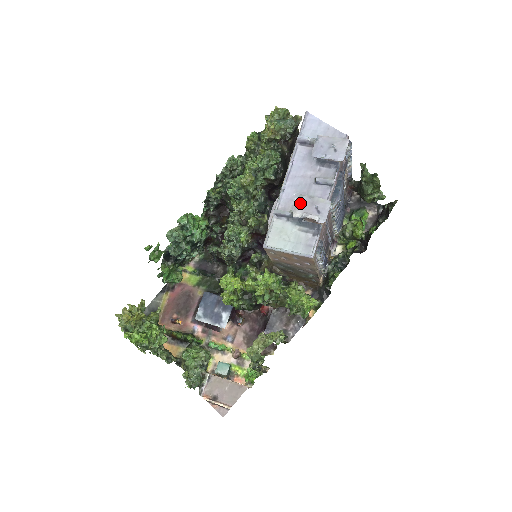
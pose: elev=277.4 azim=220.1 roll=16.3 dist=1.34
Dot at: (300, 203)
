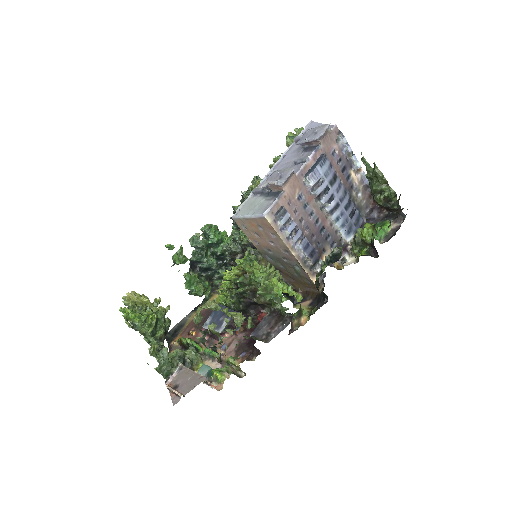
Dot at: (270, 176)
